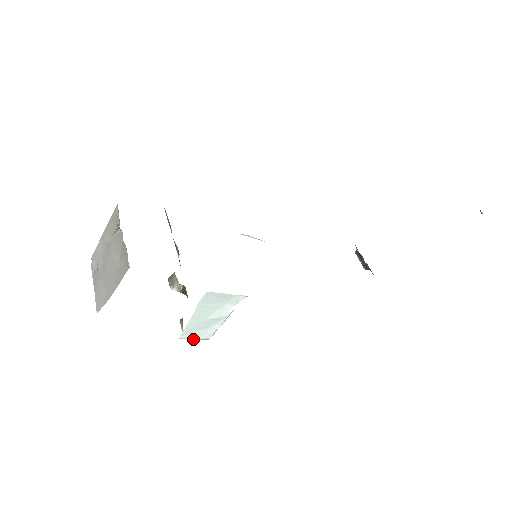
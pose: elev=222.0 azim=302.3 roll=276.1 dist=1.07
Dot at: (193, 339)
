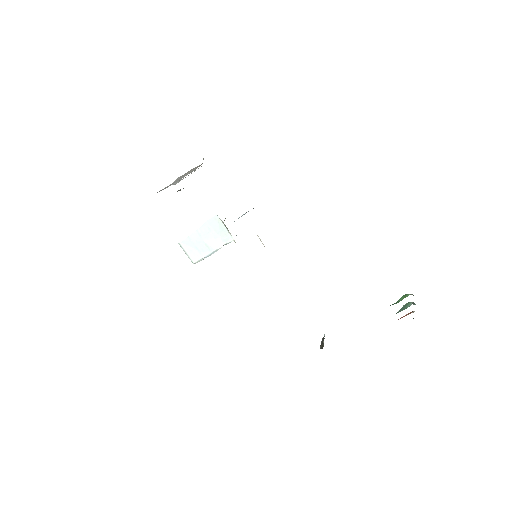
Dot at: (186, 253)
